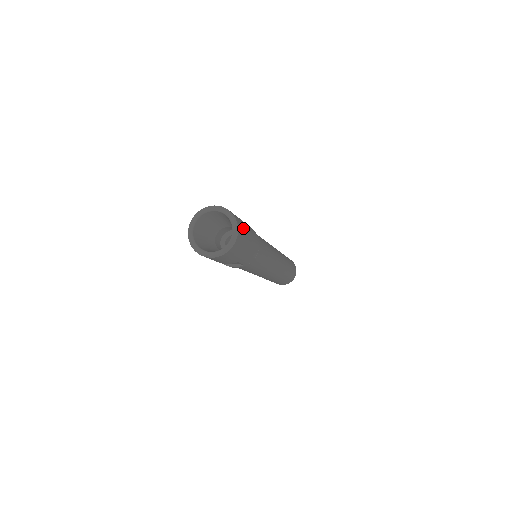
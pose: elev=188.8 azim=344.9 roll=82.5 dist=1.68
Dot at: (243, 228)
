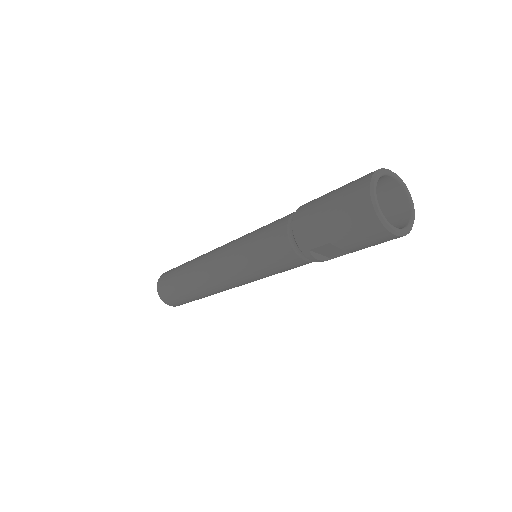
Dot at: occluded
